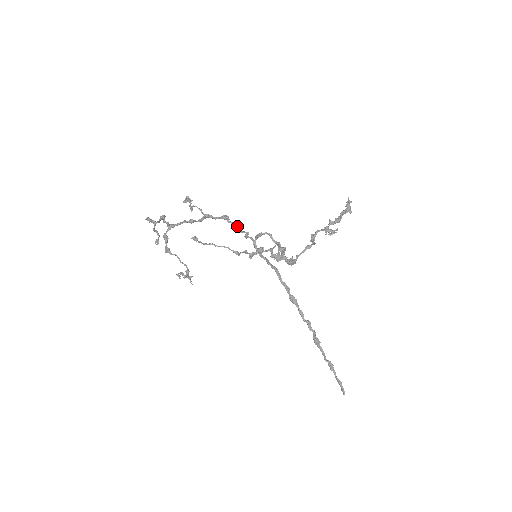
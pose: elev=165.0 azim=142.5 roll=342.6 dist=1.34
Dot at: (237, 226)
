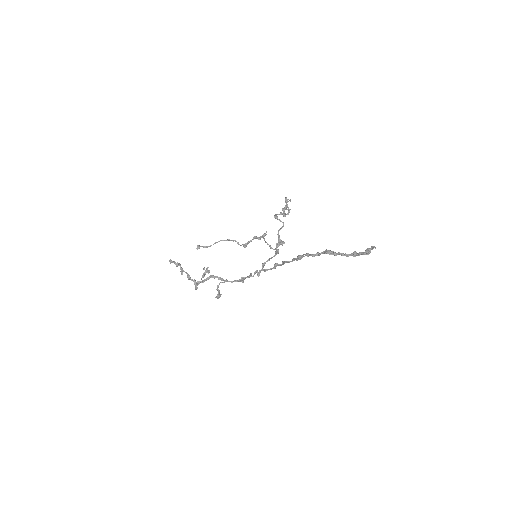
Dot at: (249, 275)
